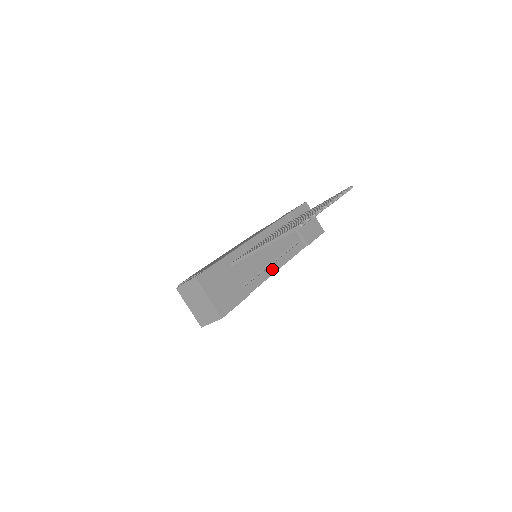
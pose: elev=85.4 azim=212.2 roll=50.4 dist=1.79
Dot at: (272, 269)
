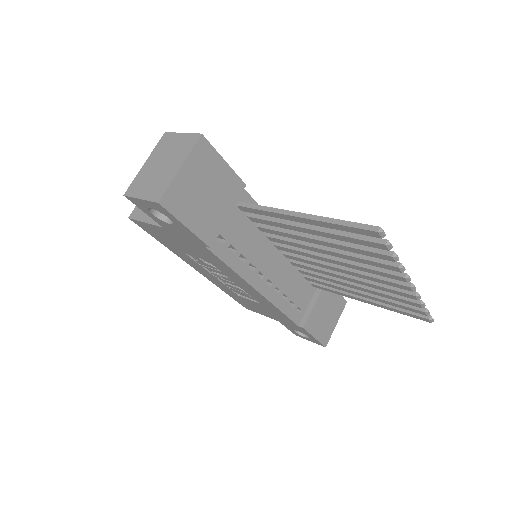
Dot at: (255, 280)
